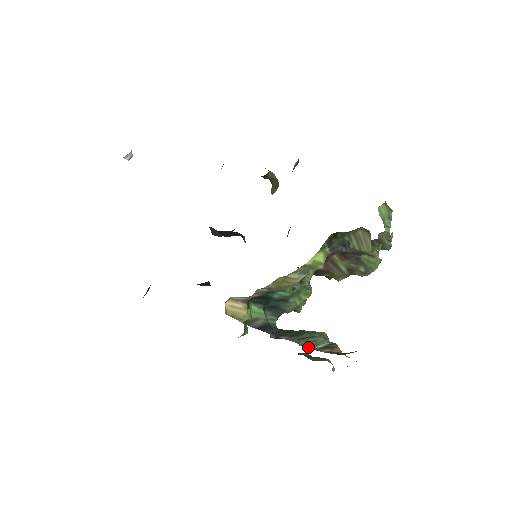
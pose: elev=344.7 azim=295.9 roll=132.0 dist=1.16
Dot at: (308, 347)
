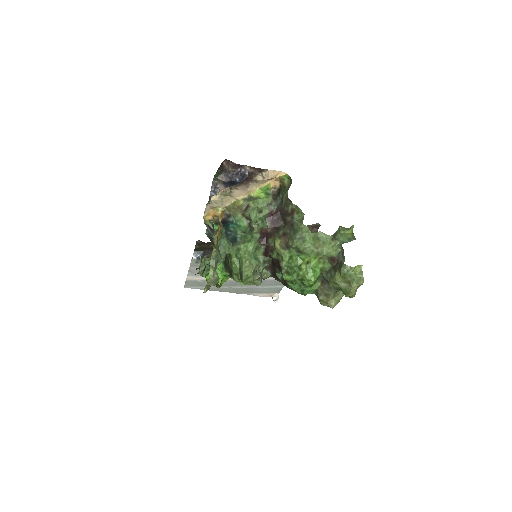
Dot at: occluded
